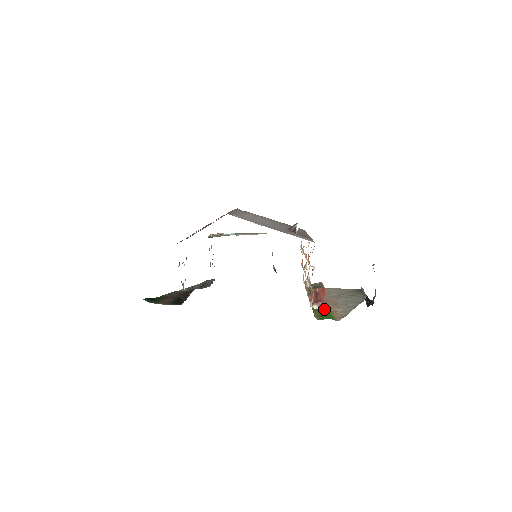
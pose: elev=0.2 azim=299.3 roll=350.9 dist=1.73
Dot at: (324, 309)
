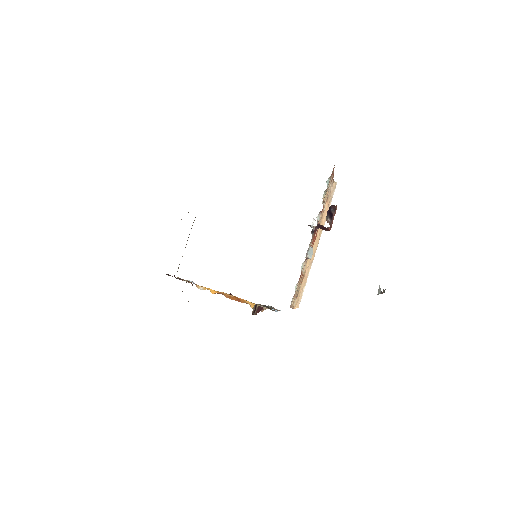
Dot at: occluded
